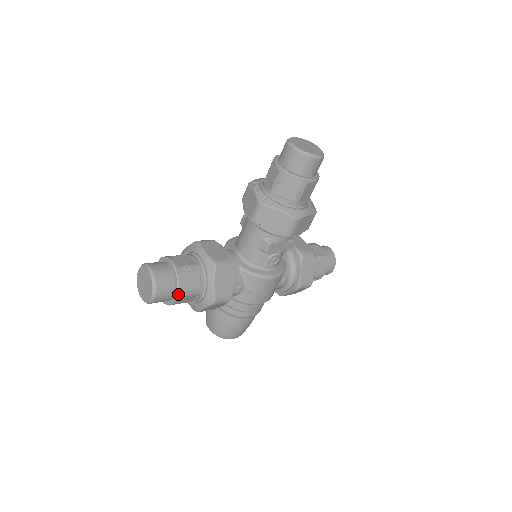
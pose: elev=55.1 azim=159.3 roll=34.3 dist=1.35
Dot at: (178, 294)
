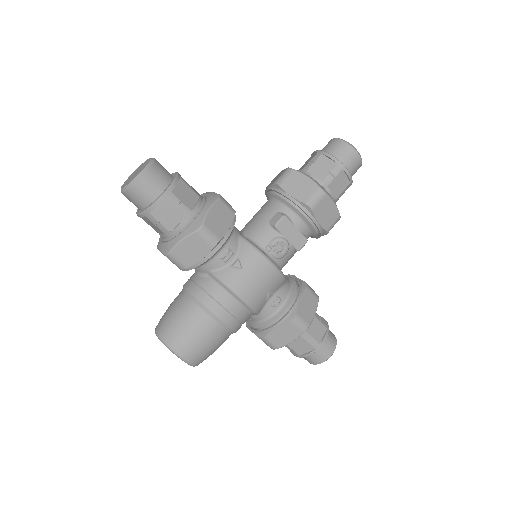
Dot at: (167, 192)
